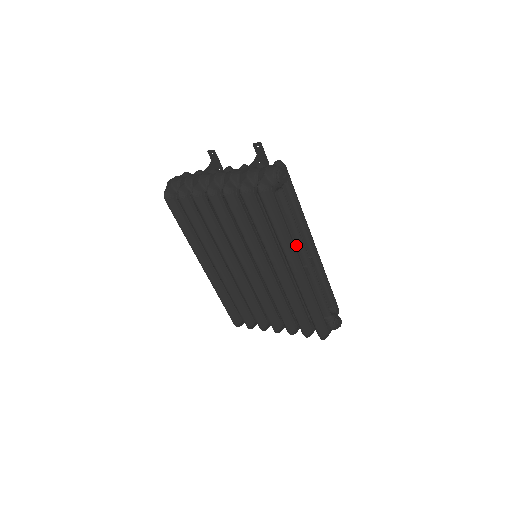
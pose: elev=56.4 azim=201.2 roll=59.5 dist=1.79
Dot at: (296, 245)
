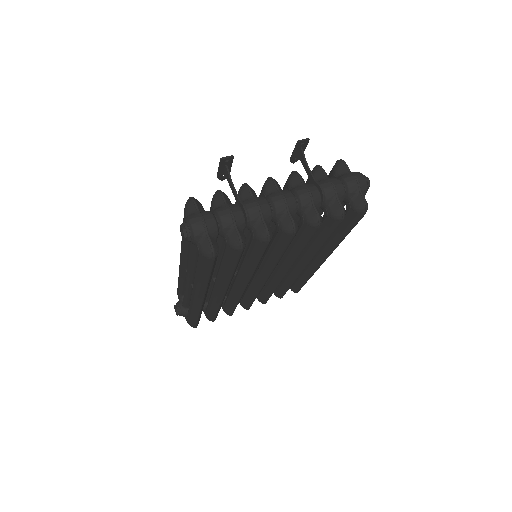
Dot at: occluded
